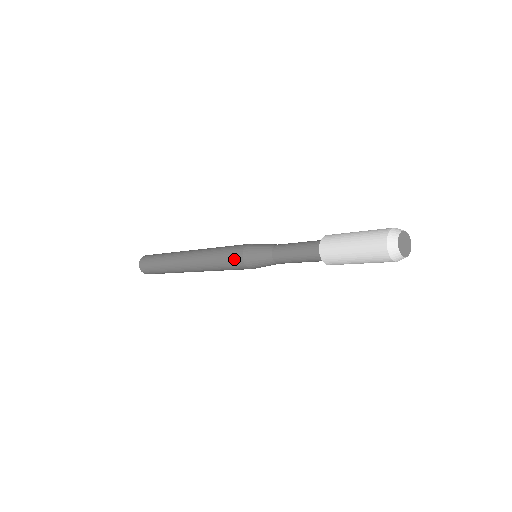
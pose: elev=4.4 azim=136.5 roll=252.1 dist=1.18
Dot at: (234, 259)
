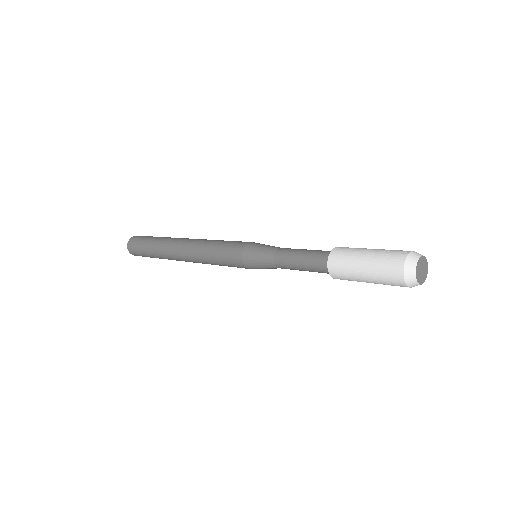
Dot at: (235, 247)
